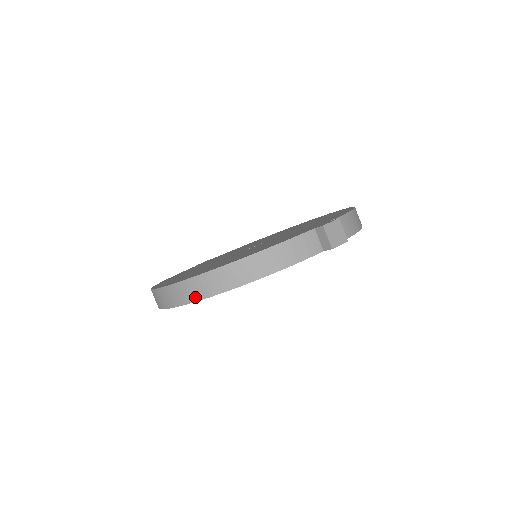
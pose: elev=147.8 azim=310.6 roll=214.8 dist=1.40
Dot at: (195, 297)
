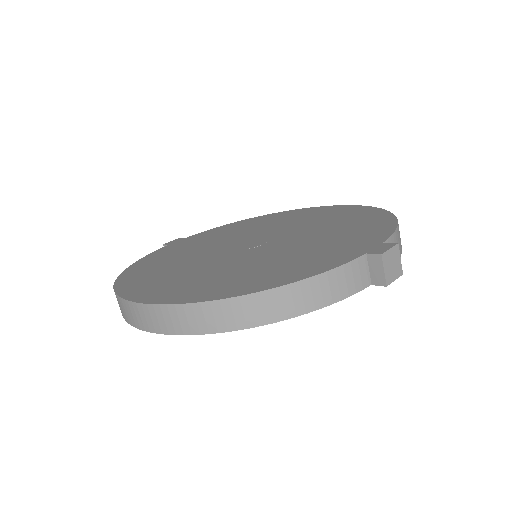
Dot at: (190, 329)
